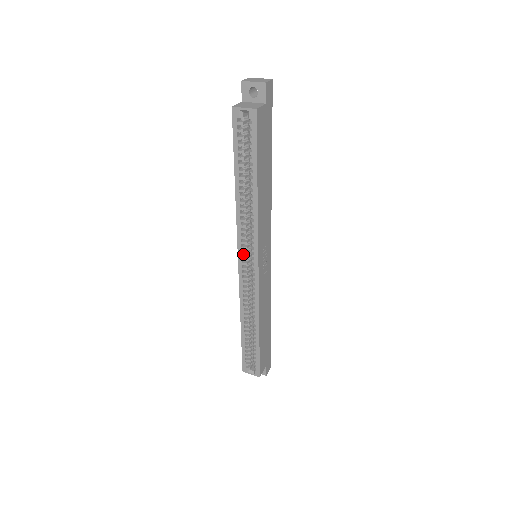
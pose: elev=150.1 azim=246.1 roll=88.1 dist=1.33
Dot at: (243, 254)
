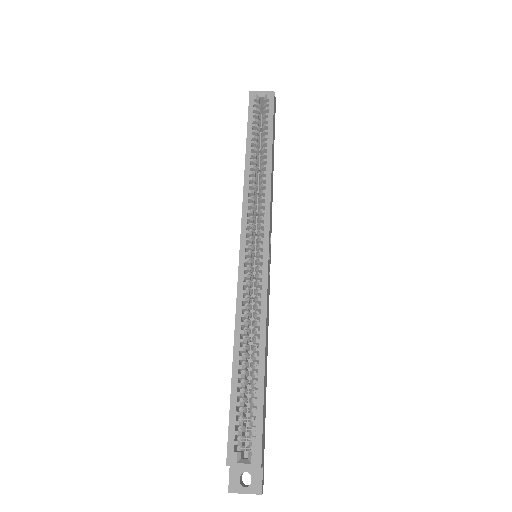
Dot at: (248, 232)
